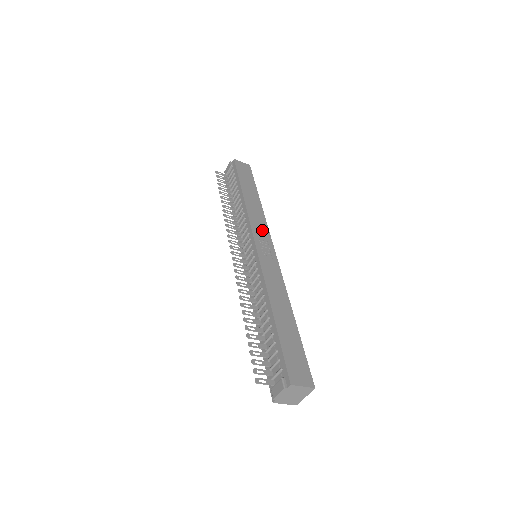
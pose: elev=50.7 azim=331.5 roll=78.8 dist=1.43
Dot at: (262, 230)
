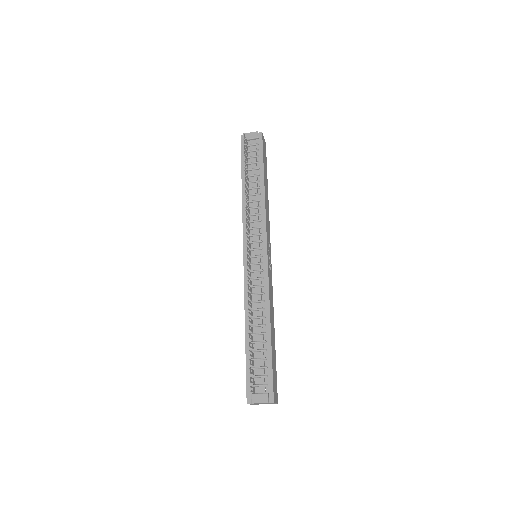
Dot at: (269, 234)
